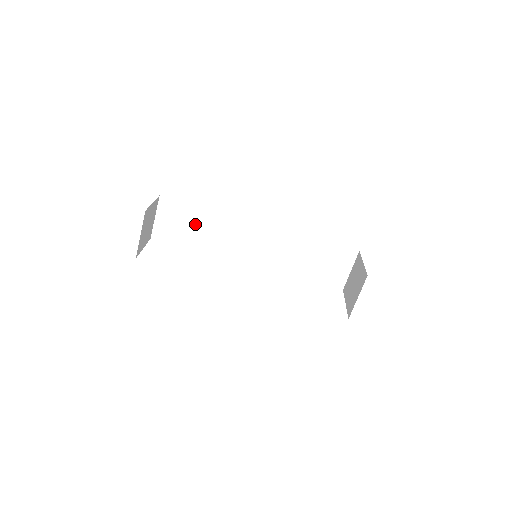
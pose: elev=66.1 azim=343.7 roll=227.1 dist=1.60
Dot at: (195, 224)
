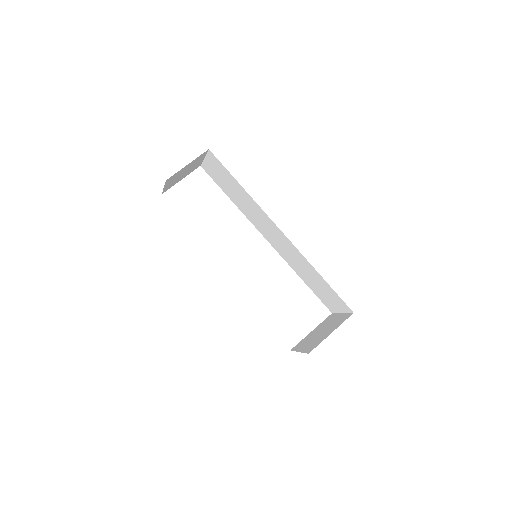
Dot at: (233, 187)
